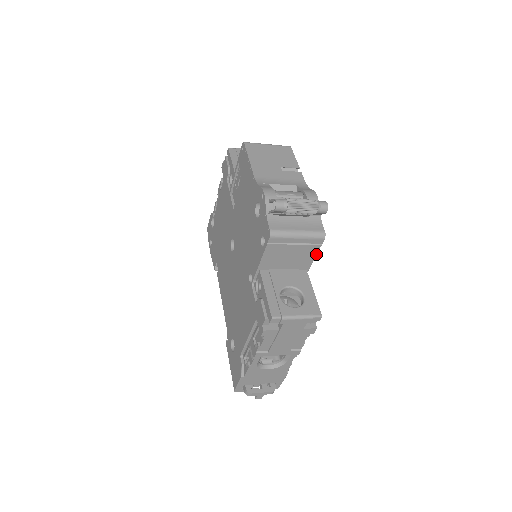
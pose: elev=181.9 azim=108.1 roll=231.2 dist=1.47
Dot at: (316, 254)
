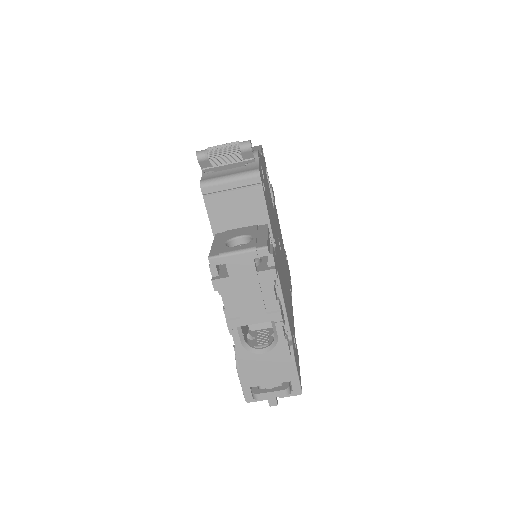
Dot at: (264, 199)
